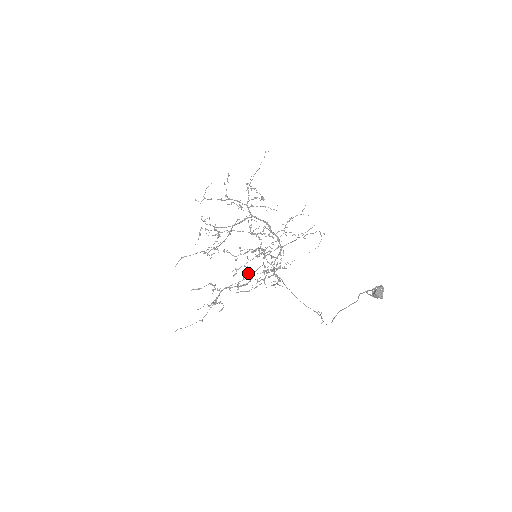
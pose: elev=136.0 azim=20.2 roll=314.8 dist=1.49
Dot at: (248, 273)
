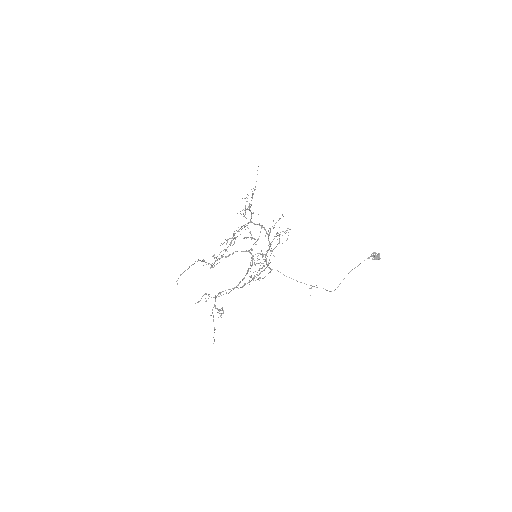
Dot at: occluded
